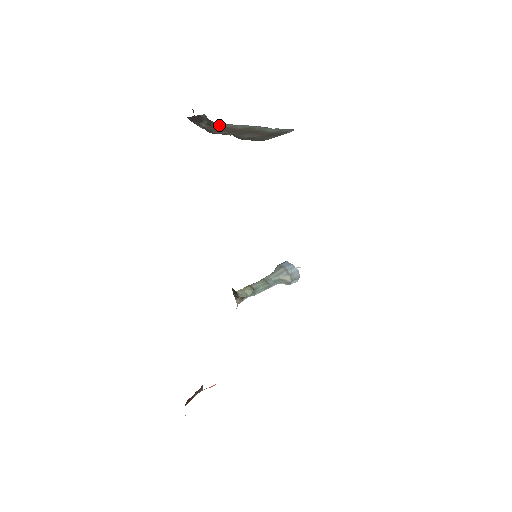
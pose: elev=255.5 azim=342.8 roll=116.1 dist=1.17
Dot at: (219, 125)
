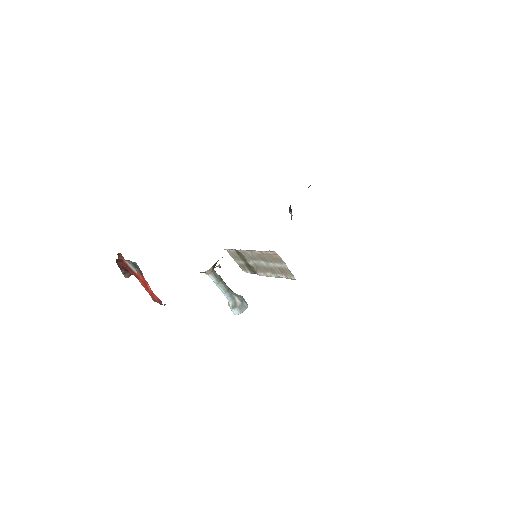
Dot at: occluded
